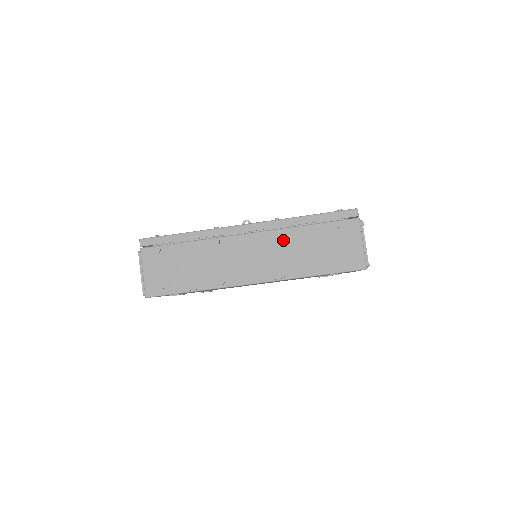
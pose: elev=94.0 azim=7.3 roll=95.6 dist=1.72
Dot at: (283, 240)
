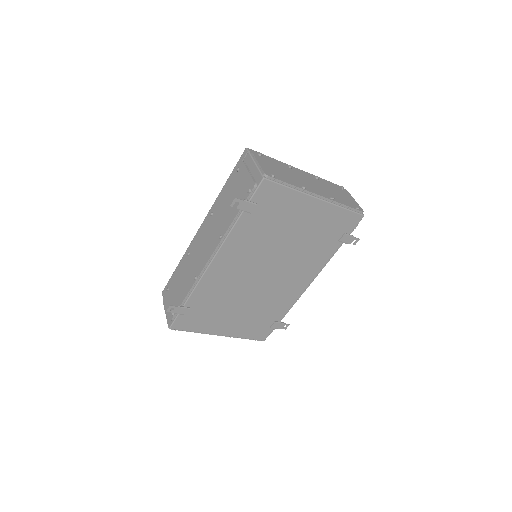
Dot at: (215, 215)
